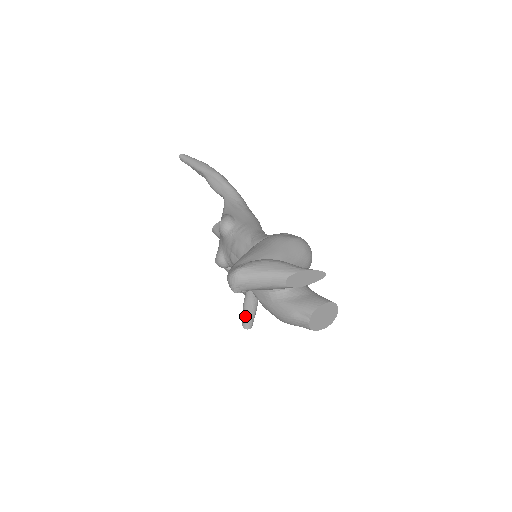
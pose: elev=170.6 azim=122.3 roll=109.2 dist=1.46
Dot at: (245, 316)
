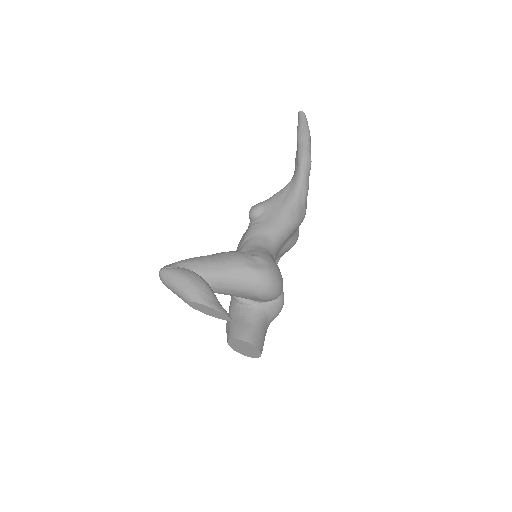
Dot at: occluded
